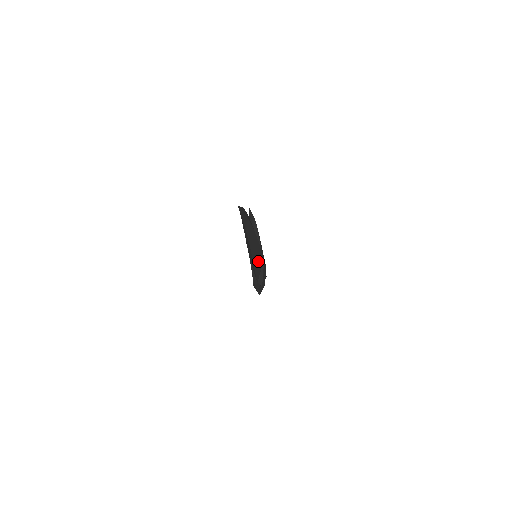
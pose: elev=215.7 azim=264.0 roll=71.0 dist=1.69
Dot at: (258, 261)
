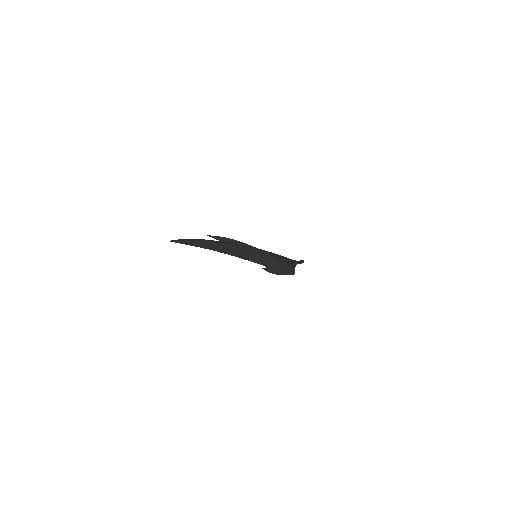
Dot at: (257, 257)
